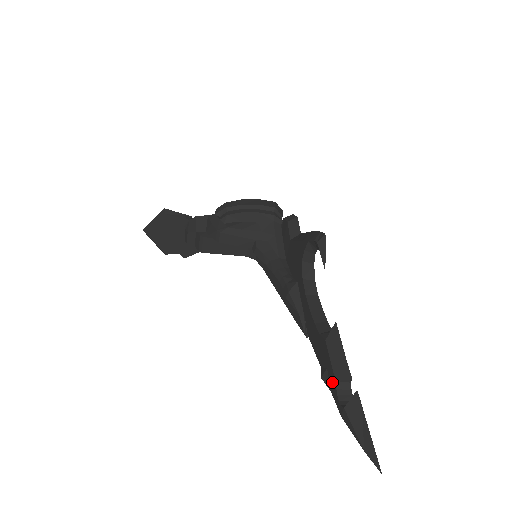
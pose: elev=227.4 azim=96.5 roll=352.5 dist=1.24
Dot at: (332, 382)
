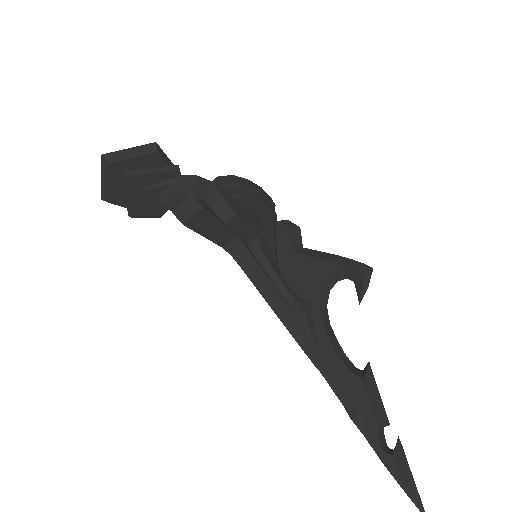
Dot at: (370, 426)
